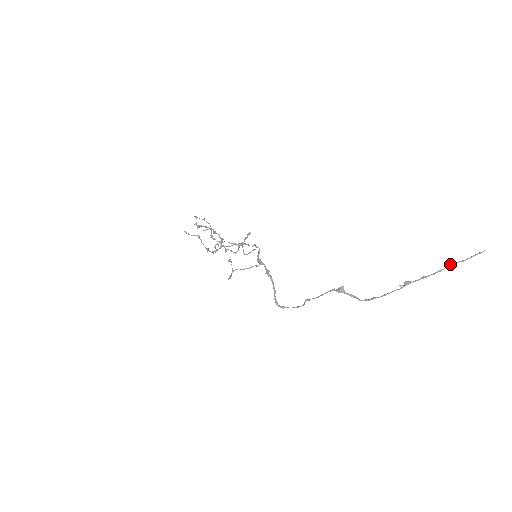
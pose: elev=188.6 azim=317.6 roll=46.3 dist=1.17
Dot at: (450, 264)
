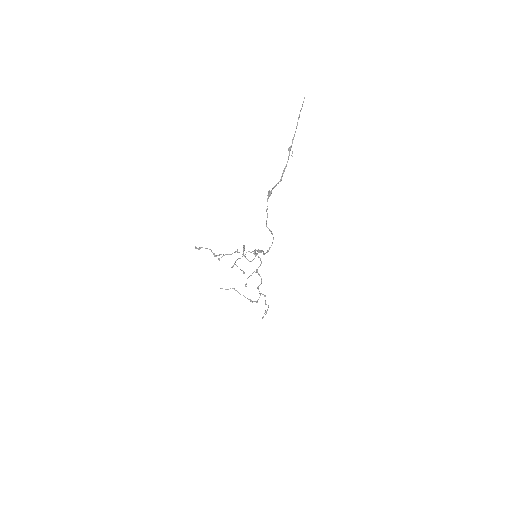
Dot at: (298, 118)
